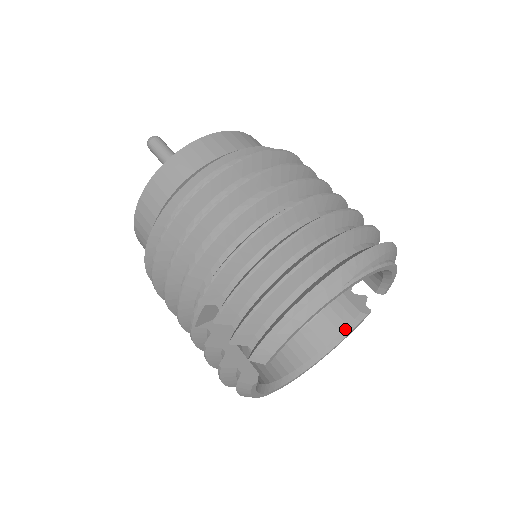
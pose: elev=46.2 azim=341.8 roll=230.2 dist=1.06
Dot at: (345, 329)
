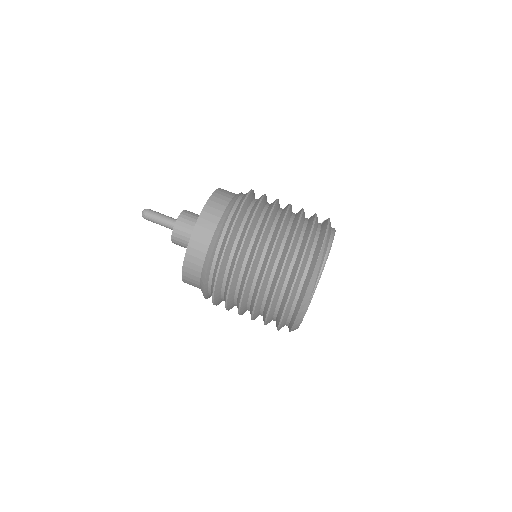
Dot at: occluded
